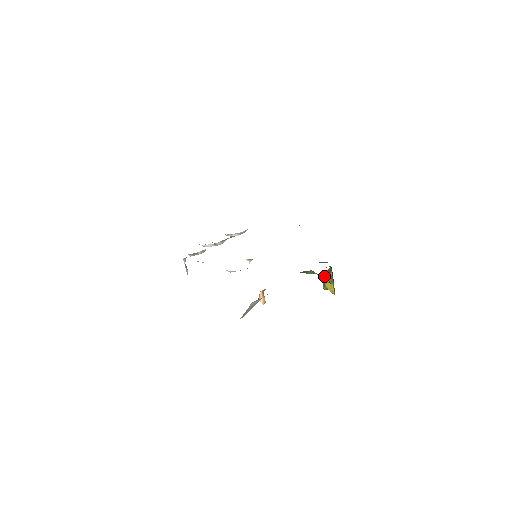
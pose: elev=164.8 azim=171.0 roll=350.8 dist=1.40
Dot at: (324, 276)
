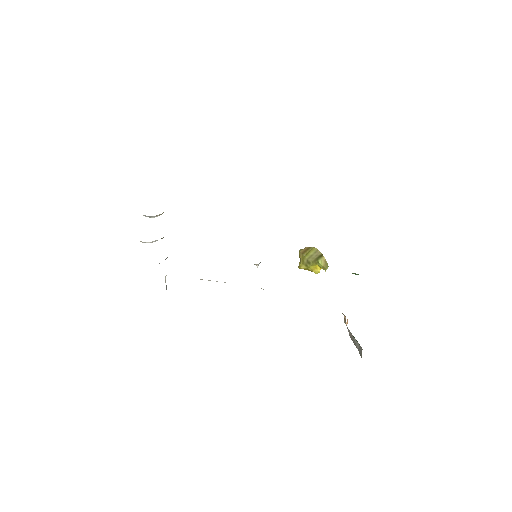
Dot at: (310, 259)
